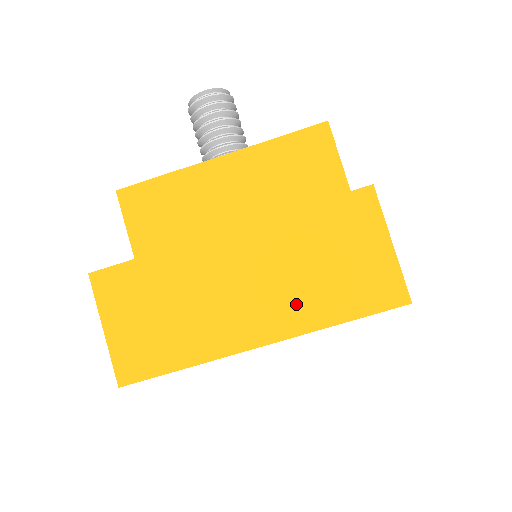
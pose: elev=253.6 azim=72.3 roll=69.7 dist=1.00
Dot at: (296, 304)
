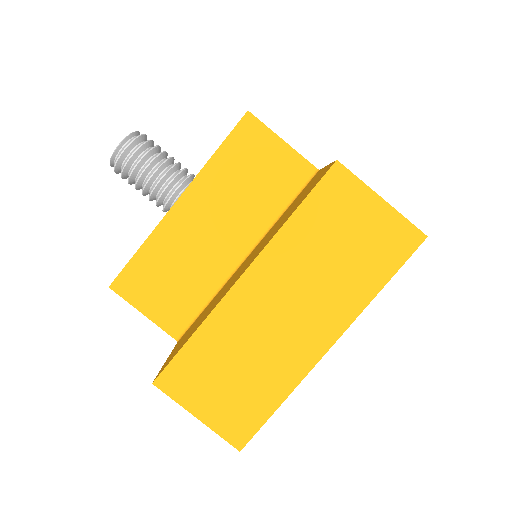
Dot at: (337, 297)
